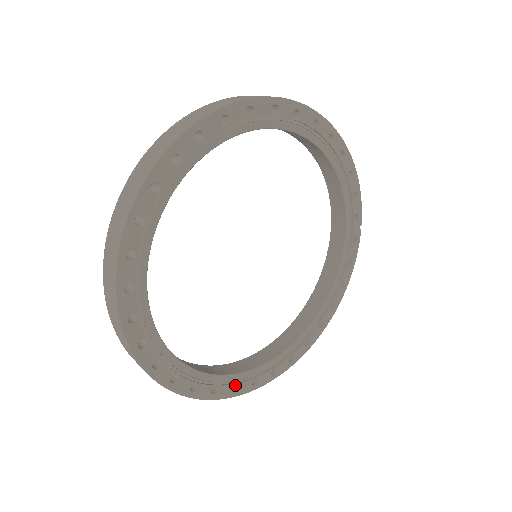
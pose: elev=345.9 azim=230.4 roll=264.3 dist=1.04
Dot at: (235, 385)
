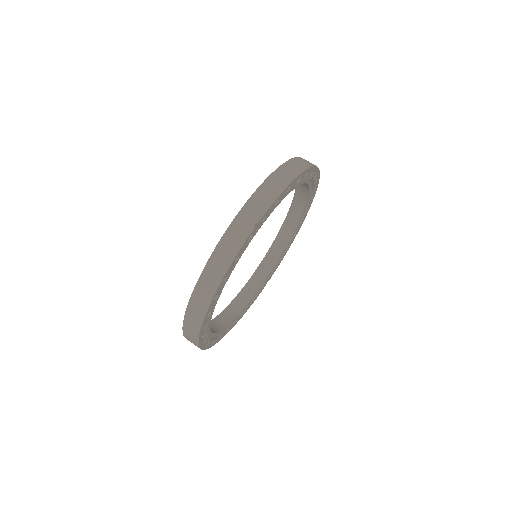
Dot at: occluded
